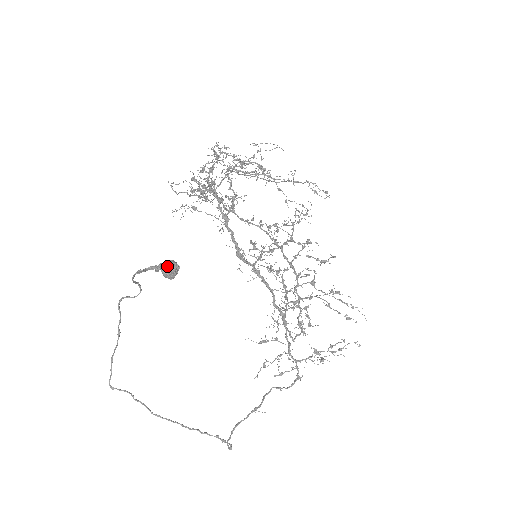
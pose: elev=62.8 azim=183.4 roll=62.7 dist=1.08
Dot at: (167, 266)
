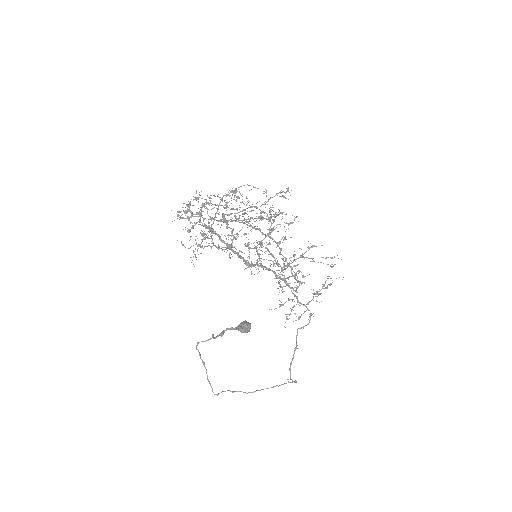
Dot at: (245, 329)
